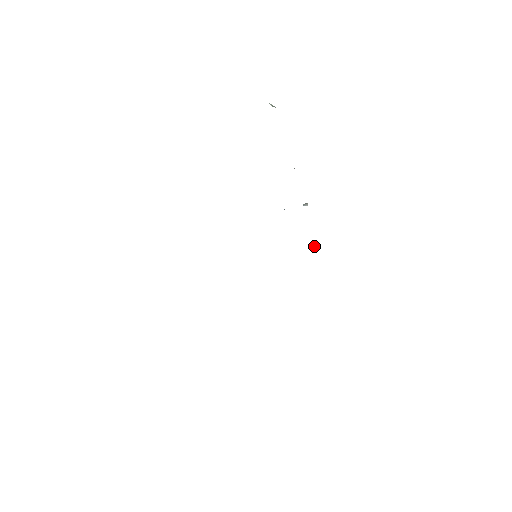
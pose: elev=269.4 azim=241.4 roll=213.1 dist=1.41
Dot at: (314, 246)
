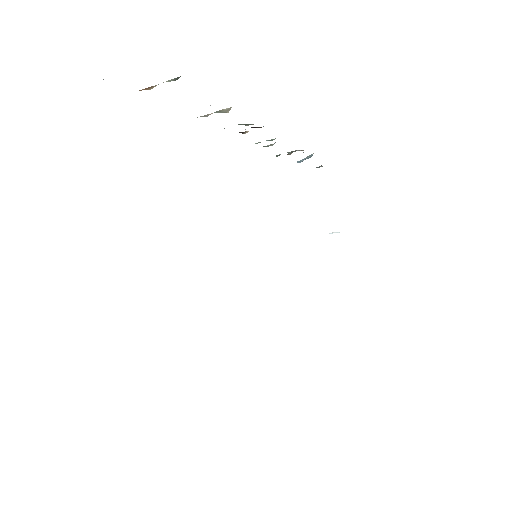
Dot at: (333, 232)
